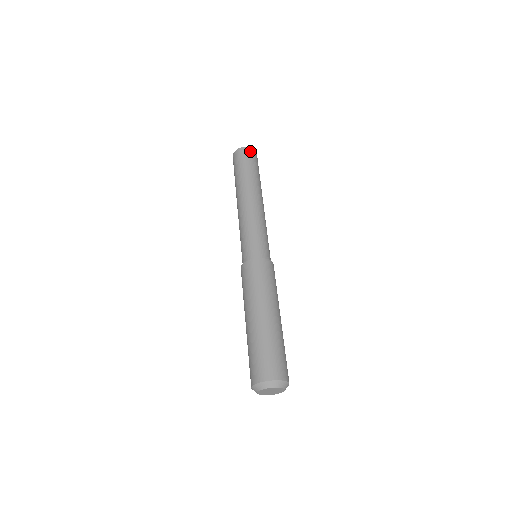
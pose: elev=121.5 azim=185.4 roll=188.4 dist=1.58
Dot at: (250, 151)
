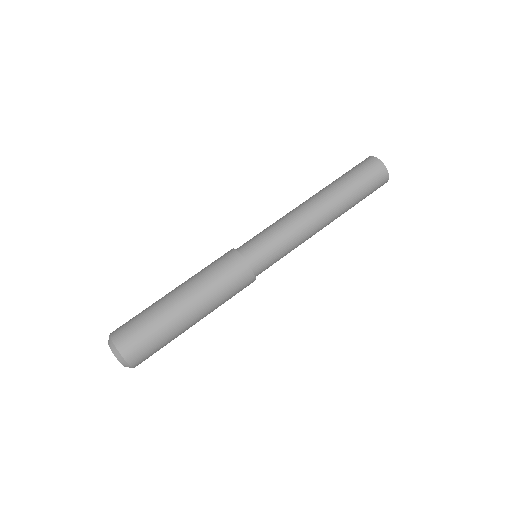
Dot at: (381, 171)
